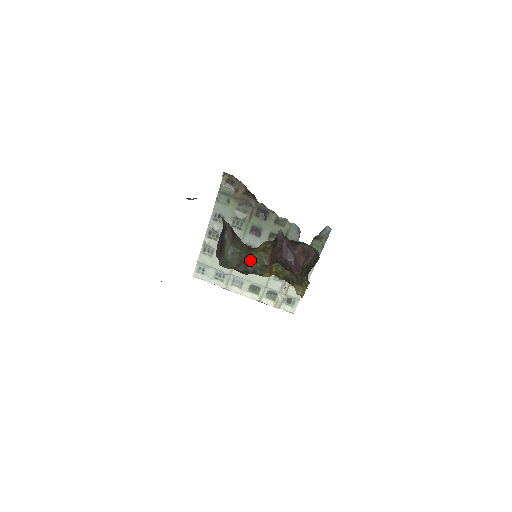
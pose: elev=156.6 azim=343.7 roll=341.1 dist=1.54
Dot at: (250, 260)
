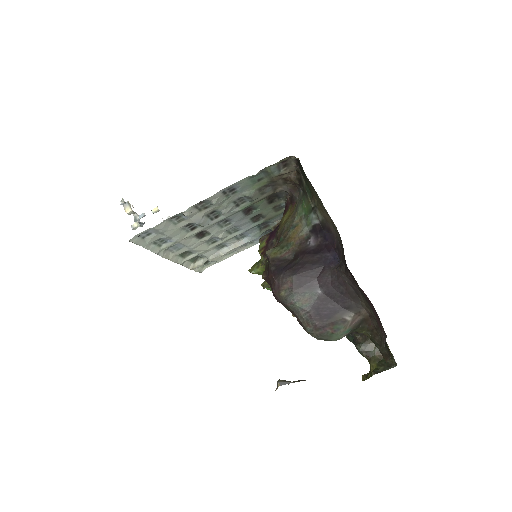
Dot at: occluded
